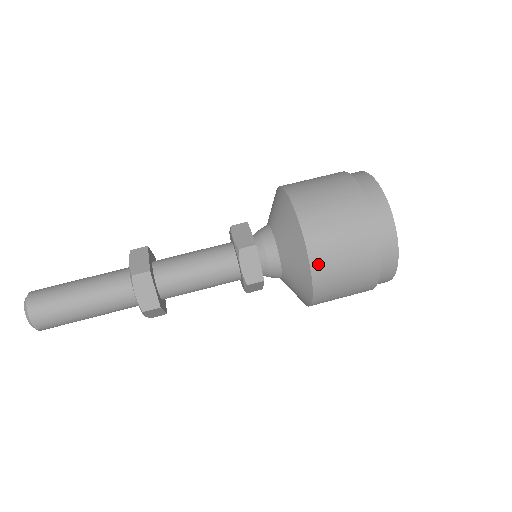
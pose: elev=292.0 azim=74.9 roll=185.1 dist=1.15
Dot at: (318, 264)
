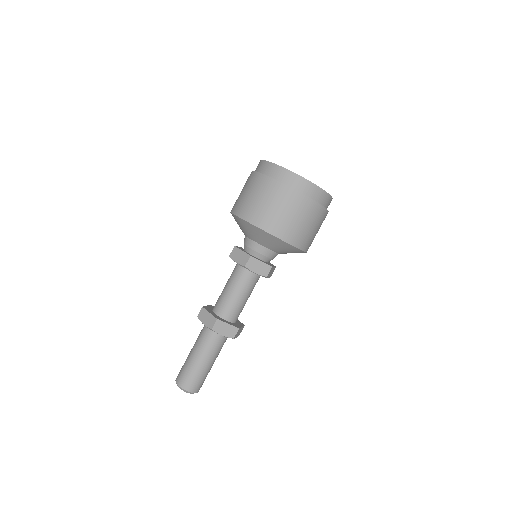
Dot at: occluded
